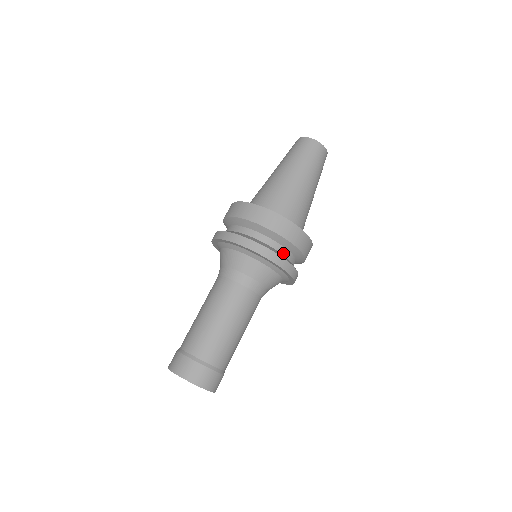
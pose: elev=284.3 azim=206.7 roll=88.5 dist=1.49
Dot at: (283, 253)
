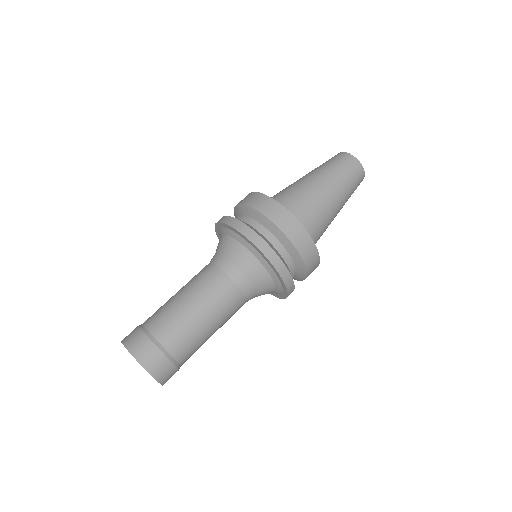
Dot at: (281, 254)
